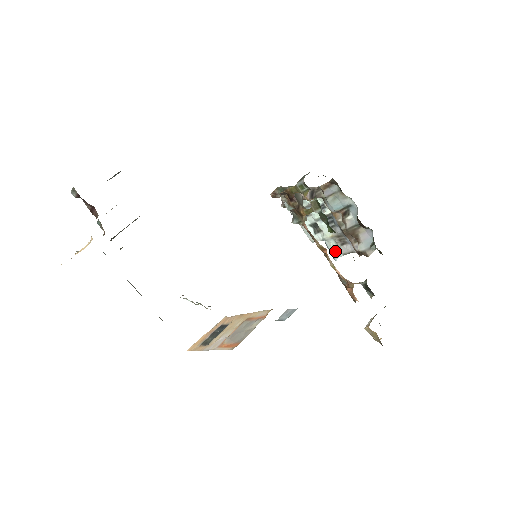
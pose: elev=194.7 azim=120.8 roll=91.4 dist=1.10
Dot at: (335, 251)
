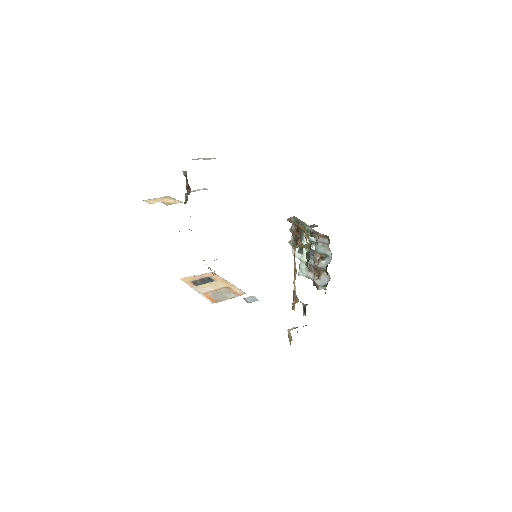
Dot at: (302, 271)
